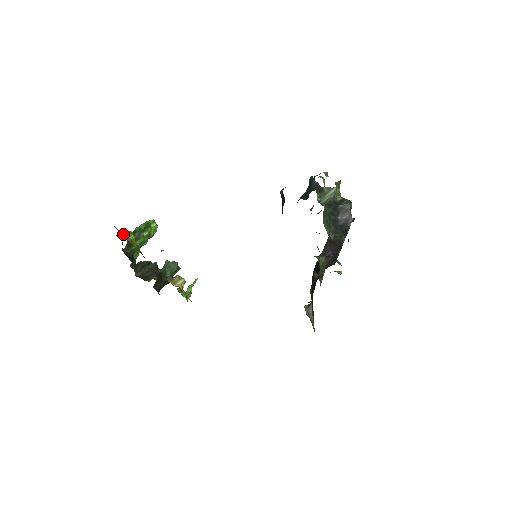
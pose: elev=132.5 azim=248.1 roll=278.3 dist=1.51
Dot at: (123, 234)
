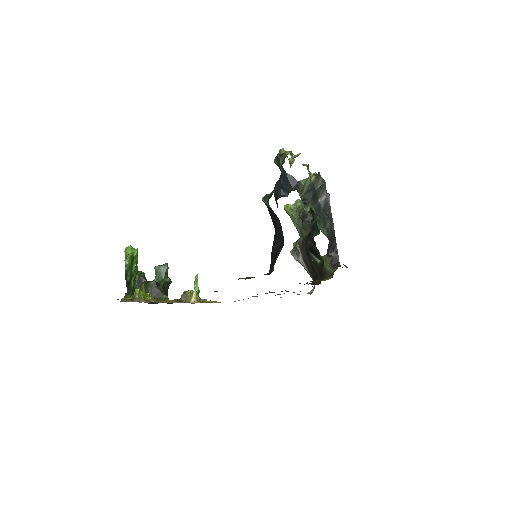
Dot at: (136, 300)
